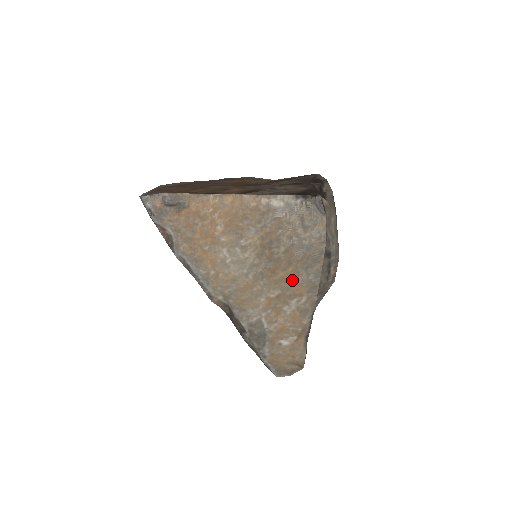
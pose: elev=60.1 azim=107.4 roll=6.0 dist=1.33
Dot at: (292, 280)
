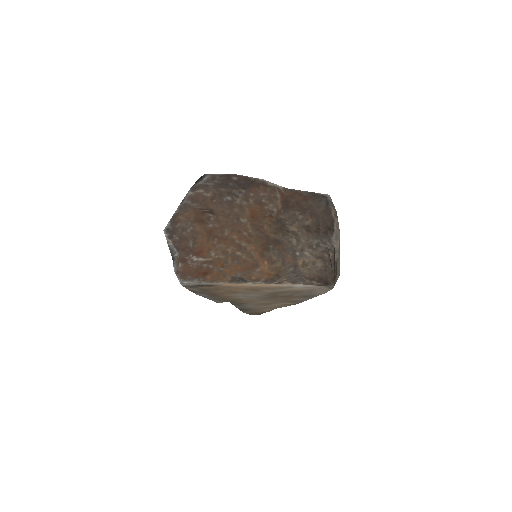
Dot at: (287, 299)
